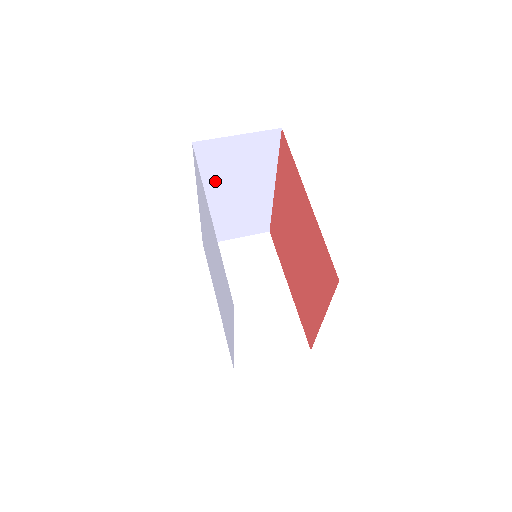
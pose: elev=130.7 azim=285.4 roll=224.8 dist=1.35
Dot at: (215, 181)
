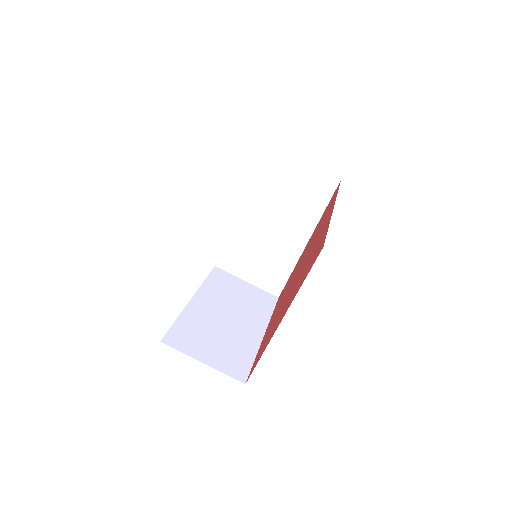
Dot at: occluded
